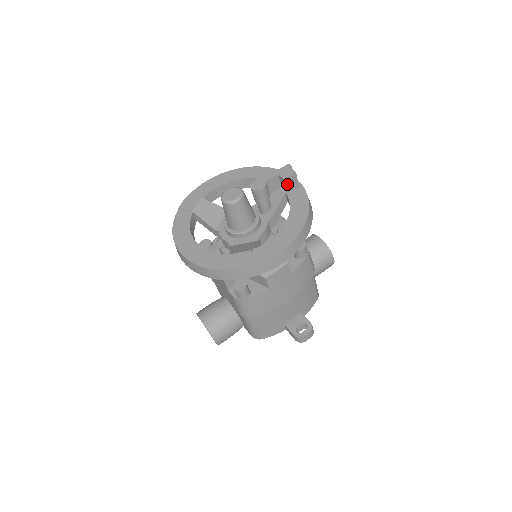
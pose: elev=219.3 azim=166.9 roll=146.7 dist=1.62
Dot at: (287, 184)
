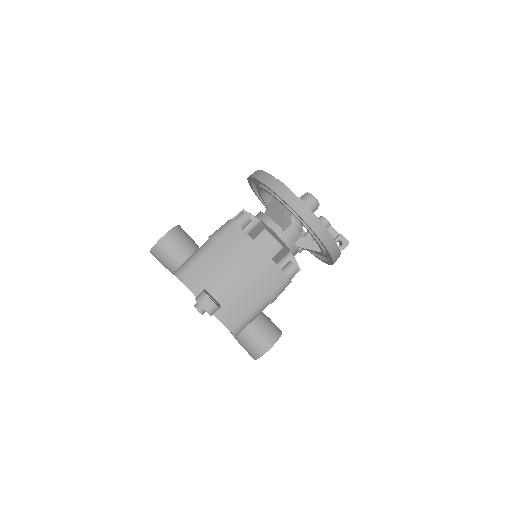
Dot at: (337, 240)
